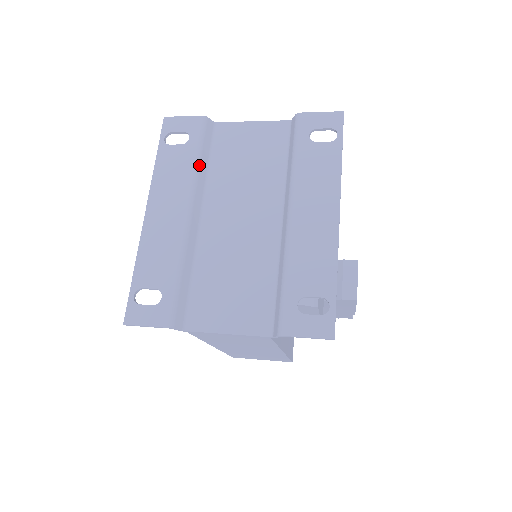
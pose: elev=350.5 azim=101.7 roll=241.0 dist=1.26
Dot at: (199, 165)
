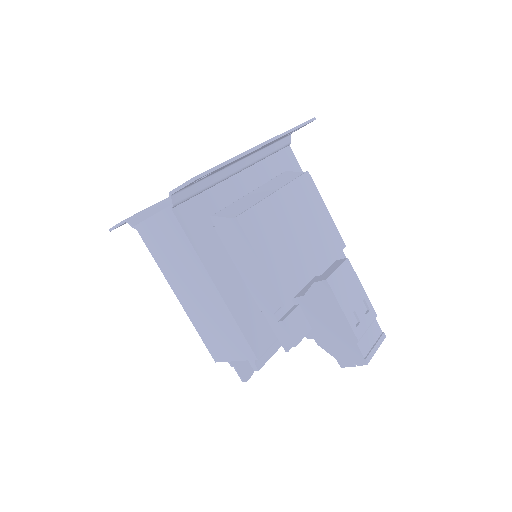
Dot at: occluded
